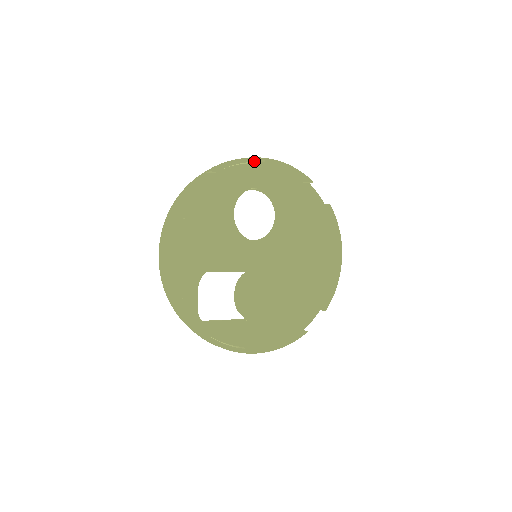
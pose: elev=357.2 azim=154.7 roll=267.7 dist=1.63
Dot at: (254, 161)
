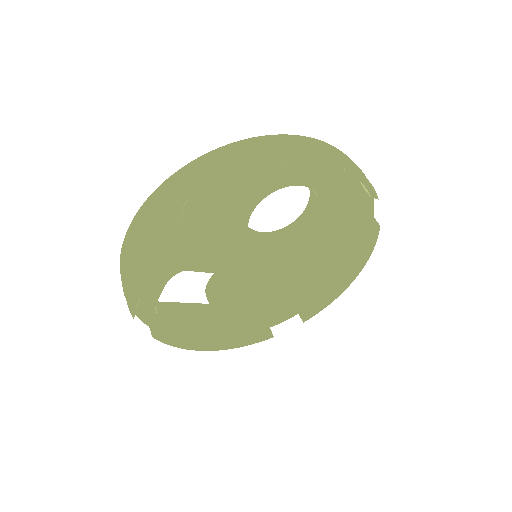
Dot at: occluded
